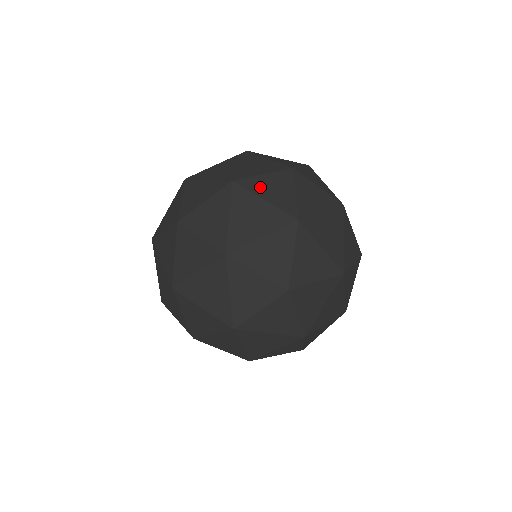
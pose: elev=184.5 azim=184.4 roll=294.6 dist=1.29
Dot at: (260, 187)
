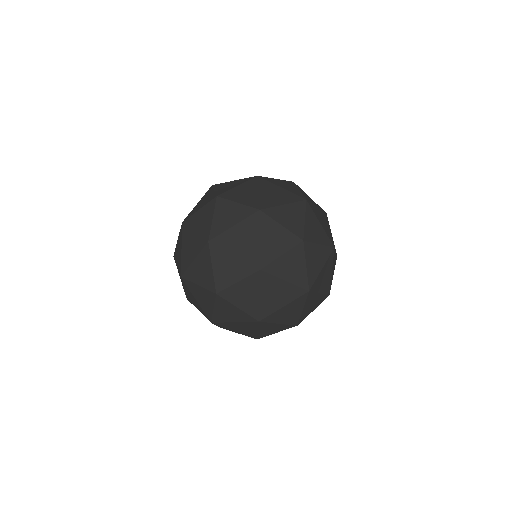
Dot at: (276, 182)
